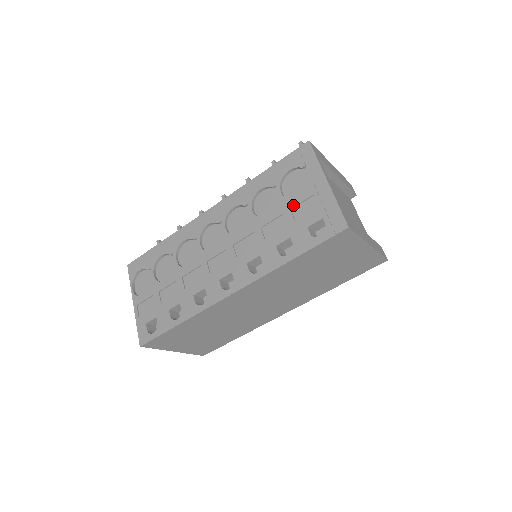
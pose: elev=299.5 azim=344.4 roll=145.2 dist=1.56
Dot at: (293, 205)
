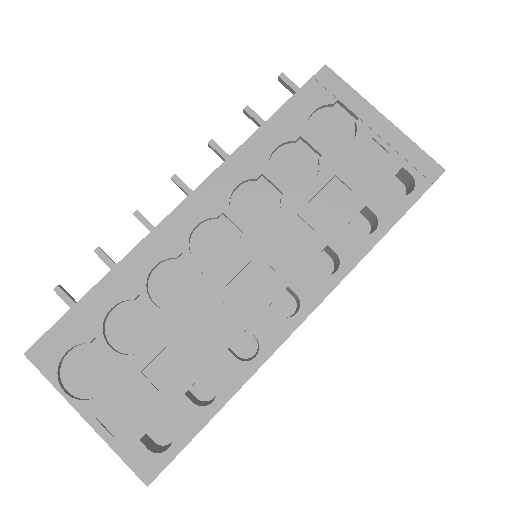
Dot at: (347, 159)
